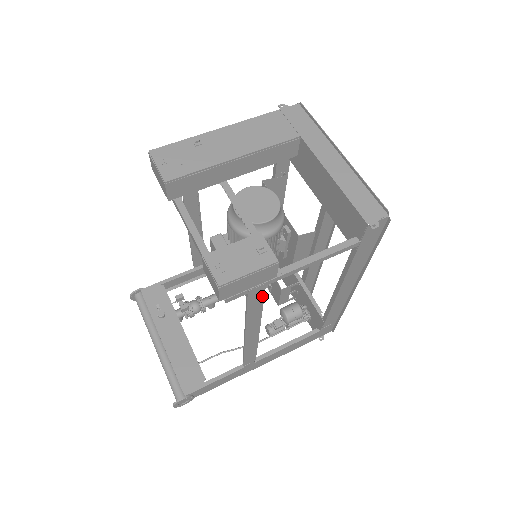
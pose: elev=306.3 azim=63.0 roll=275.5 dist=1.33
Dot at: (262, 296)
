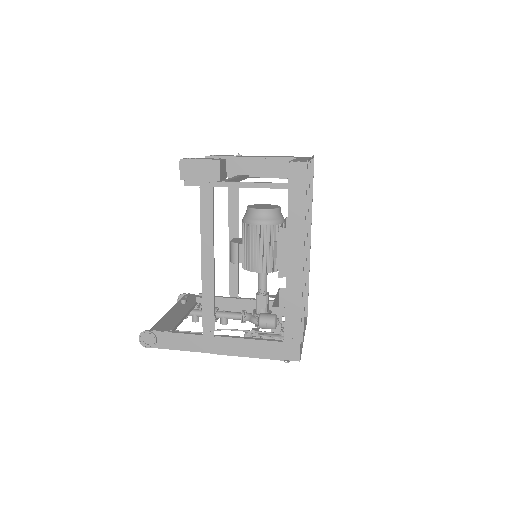
Dot at: (211, 201)
